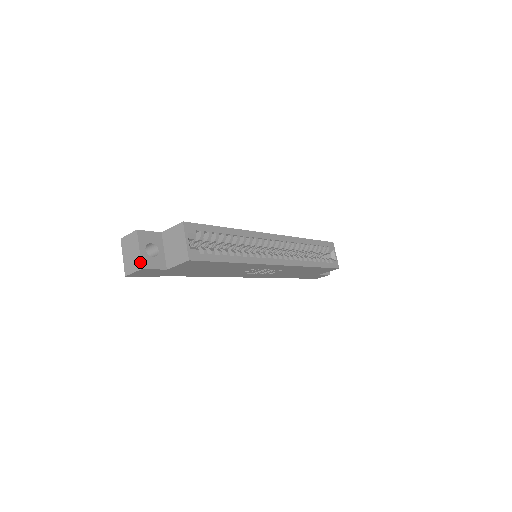
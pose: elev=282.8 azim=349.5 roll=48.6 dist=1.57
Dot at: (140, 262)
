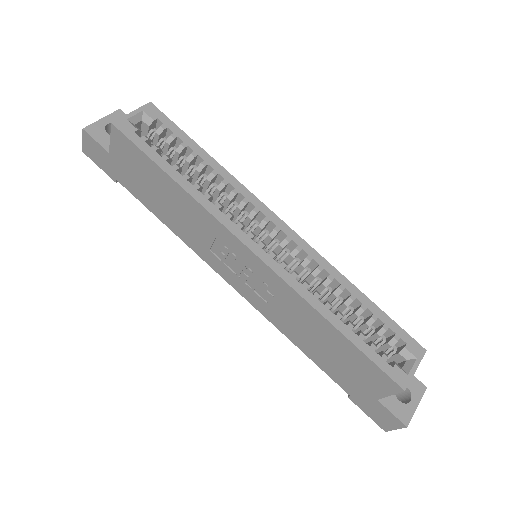
Dot at: (89, 126)
